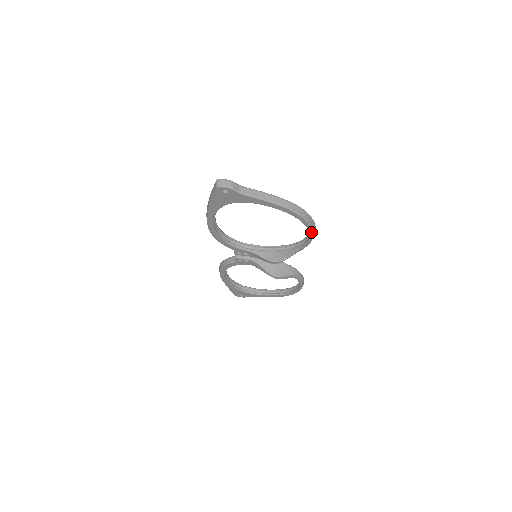
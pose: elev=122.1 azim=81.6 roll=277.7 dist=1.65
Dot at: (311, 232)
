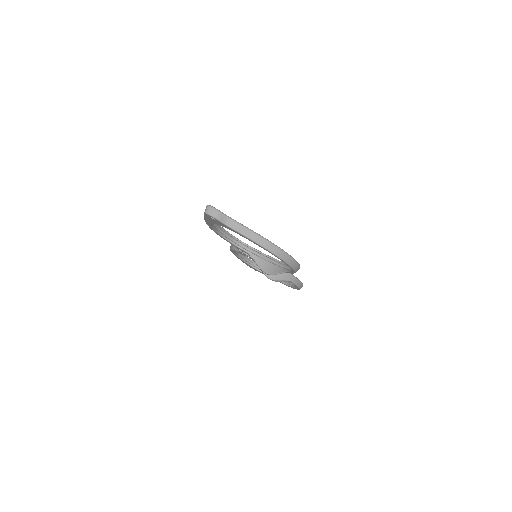
Dot at: (292, 269)
